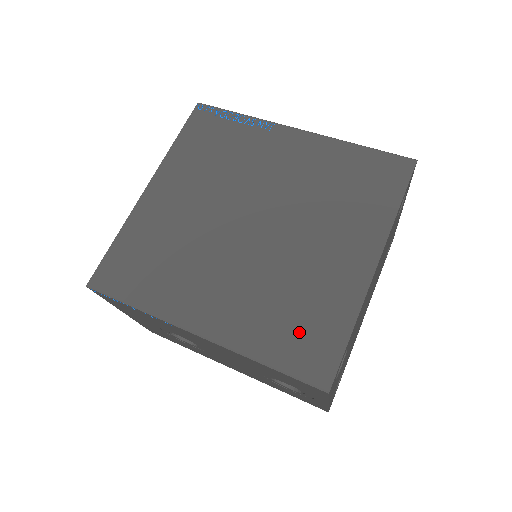
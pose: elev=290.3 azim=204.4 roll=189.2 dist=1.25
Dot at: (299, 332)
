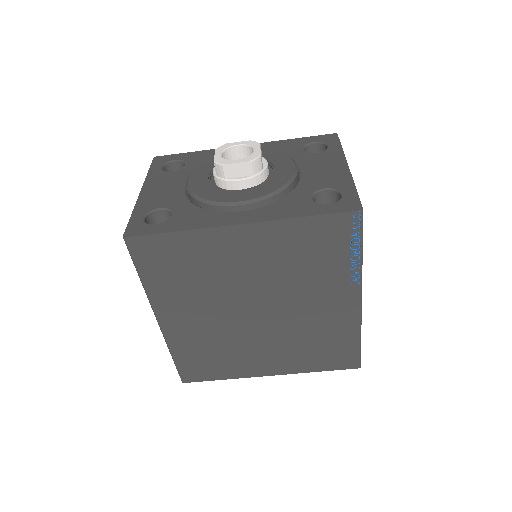
Dot at: (202, 362)
